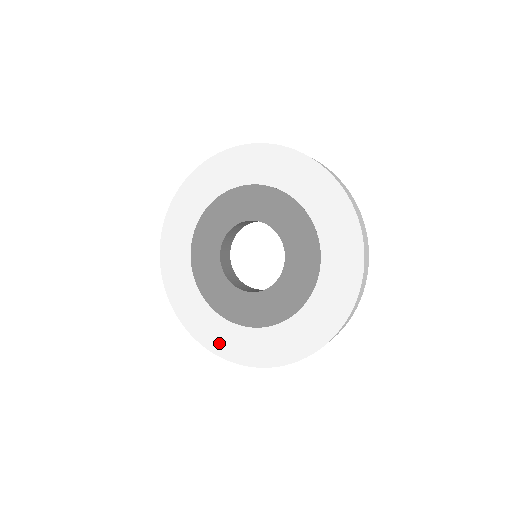
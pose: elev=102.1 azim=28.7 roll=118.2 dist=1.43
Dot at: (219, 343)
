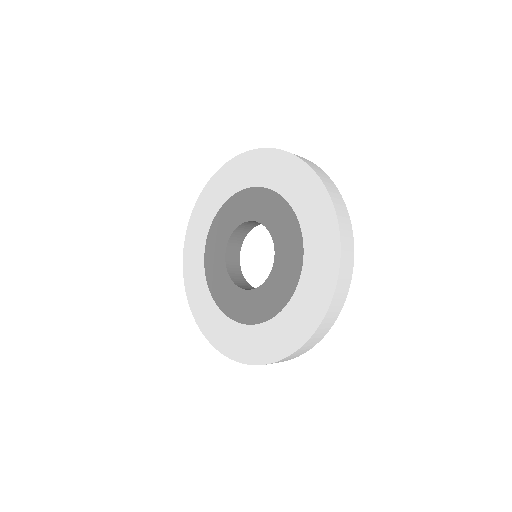
Dot at: (190, 273)
